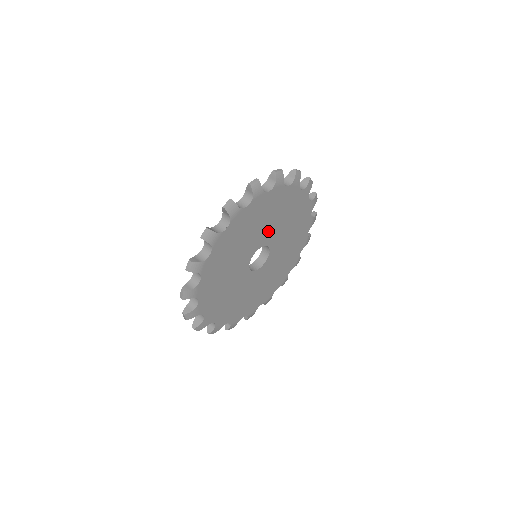
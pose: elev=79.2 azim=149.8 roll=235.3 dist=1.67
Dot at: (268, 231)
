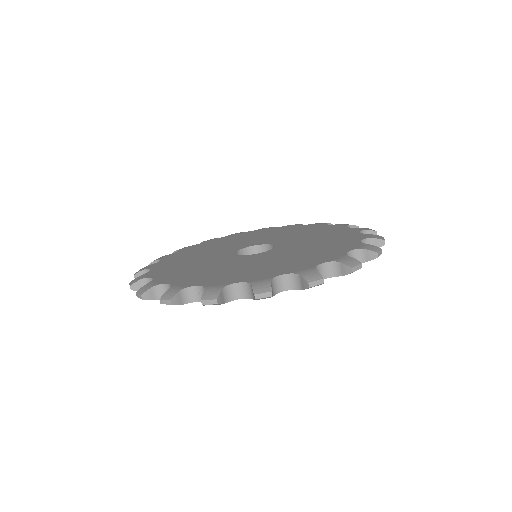
Dot at: occluded
